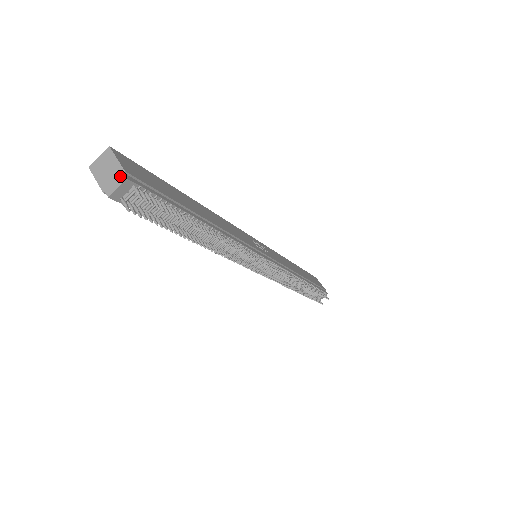
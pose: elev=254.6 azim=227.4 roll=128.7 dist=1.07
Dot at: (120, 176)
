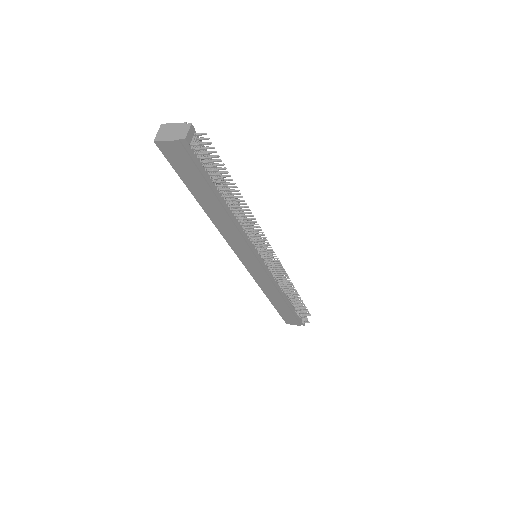
Dot at: (185, 126)
